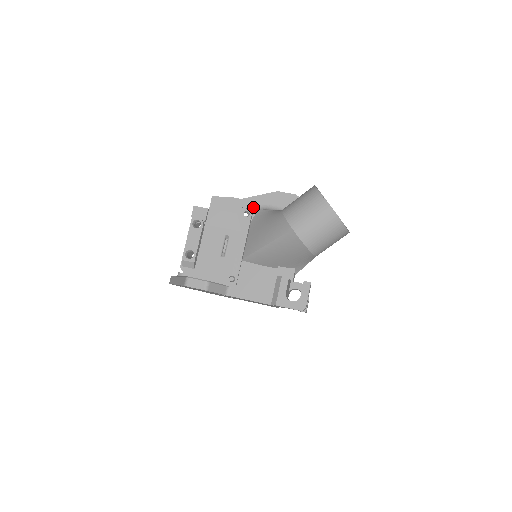
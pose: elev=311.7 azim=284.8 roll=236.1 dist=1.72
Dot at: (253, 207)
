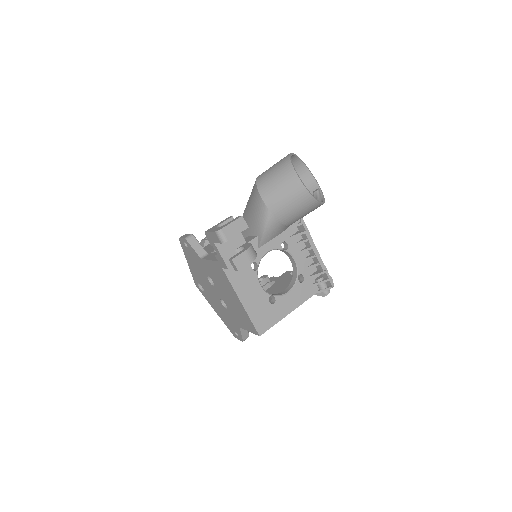
Dot at: occluded
